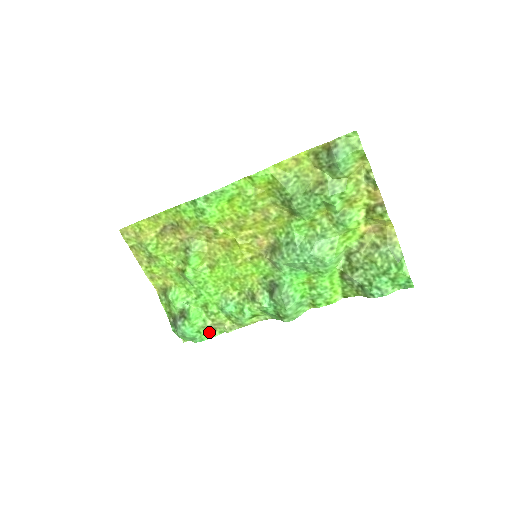
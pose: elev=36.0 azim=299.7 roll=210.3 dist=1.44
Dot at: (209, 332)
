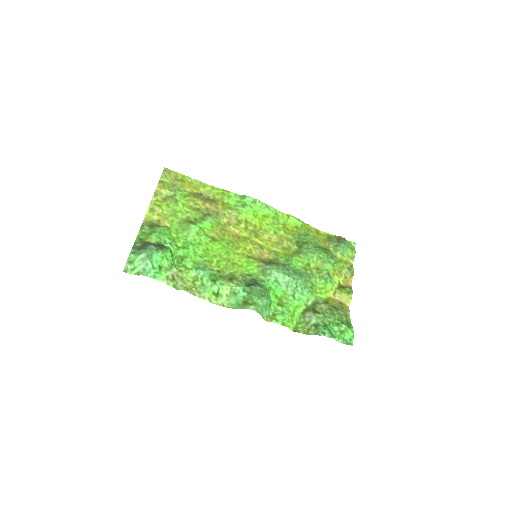
Dot at: (168, 276)
